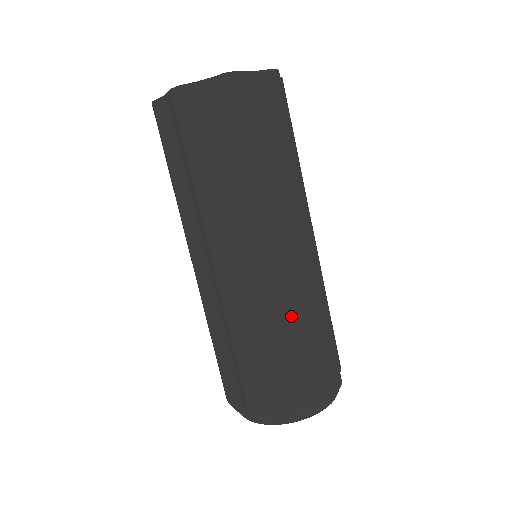
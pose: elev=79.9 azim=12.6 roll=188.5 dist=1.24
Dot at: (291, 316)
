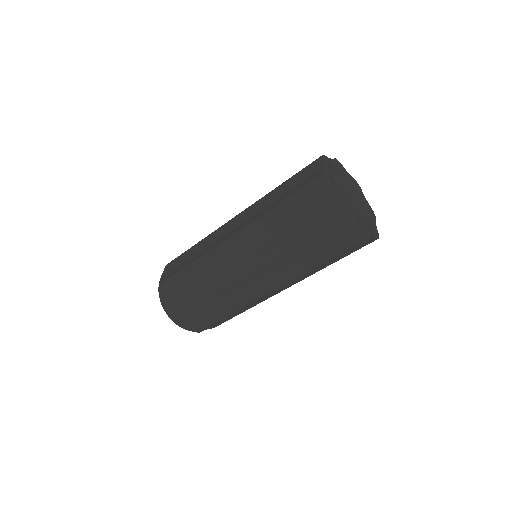
Dot at: occluded
